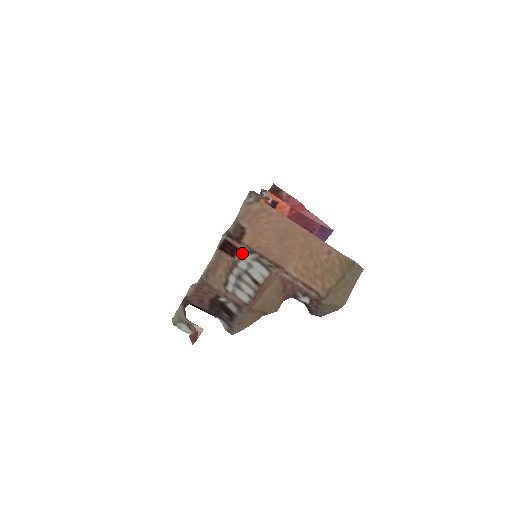
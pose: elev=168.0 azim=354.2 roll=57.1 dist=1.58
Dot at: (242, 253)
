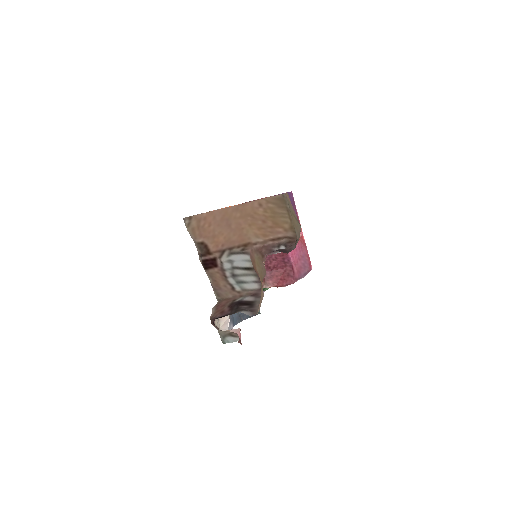
Dot at: (218, 259)
